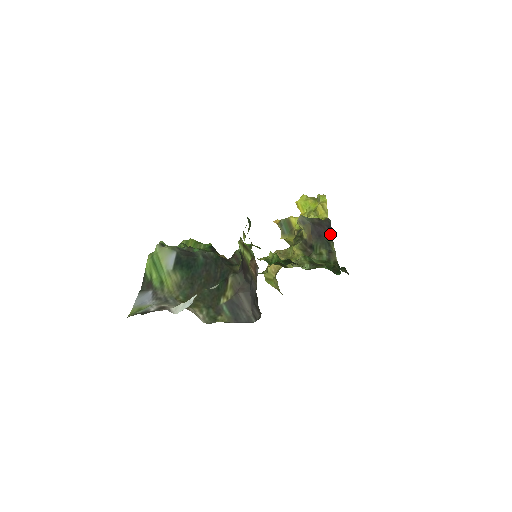
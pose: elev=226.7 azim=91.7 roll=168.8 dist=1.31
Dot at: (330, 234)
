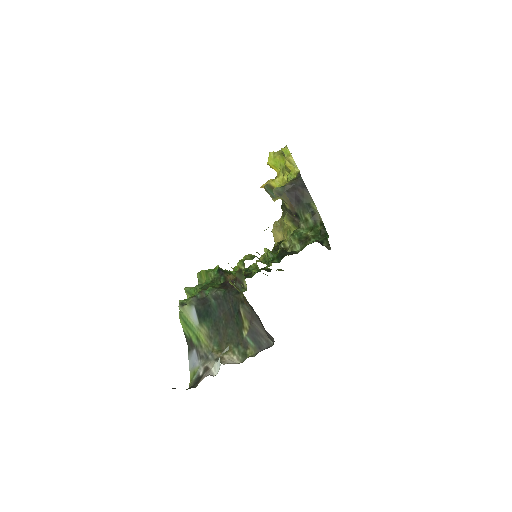
Dot at: (306, 193)
